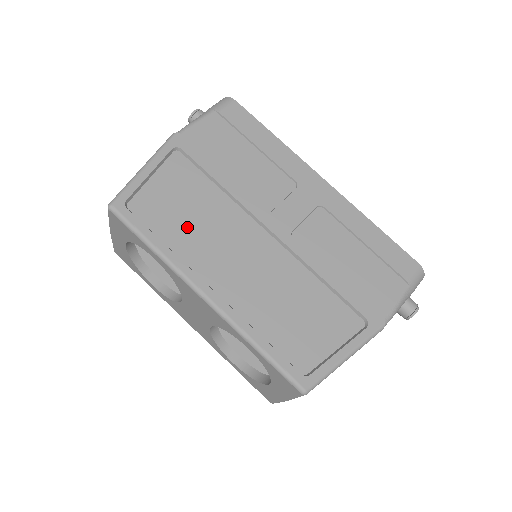
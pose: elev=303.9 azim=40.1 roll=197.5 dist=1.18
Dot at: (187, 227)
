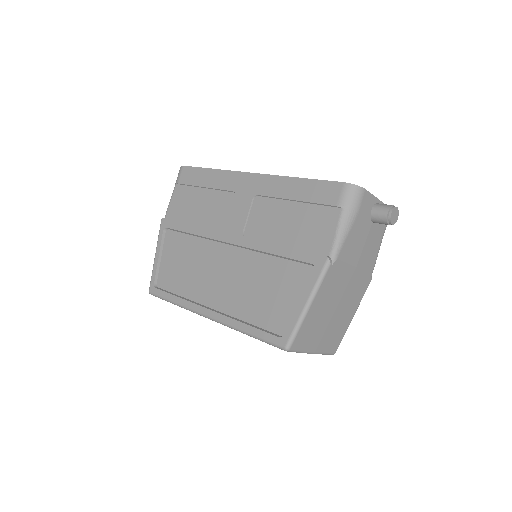
Dot at: (187, 277)
